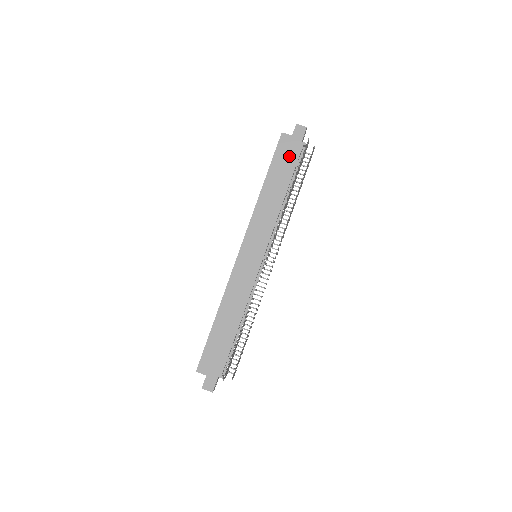
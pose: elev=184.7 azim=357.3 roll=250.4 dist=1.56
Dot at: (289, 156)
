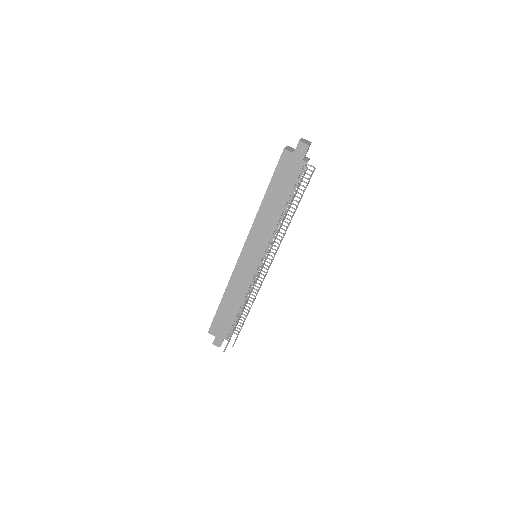
Dot at: (289, 174)
